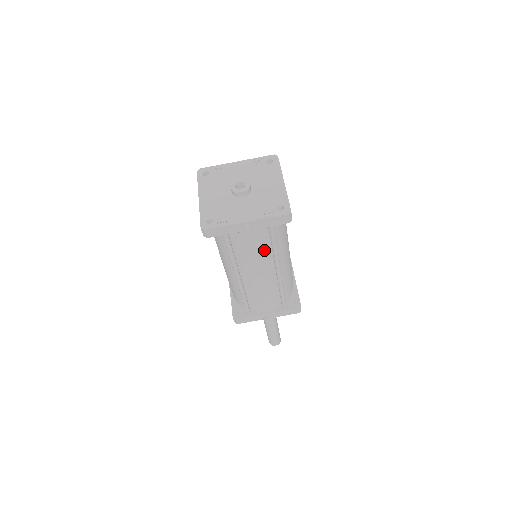
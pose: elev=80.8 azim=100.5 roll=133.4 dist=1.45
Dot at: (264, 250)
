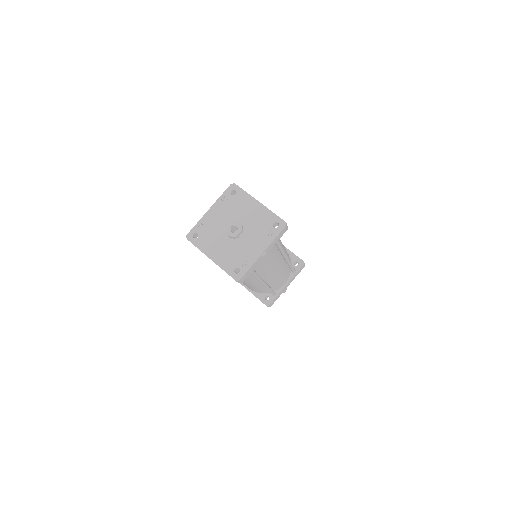
Dot at: (274, 255)
